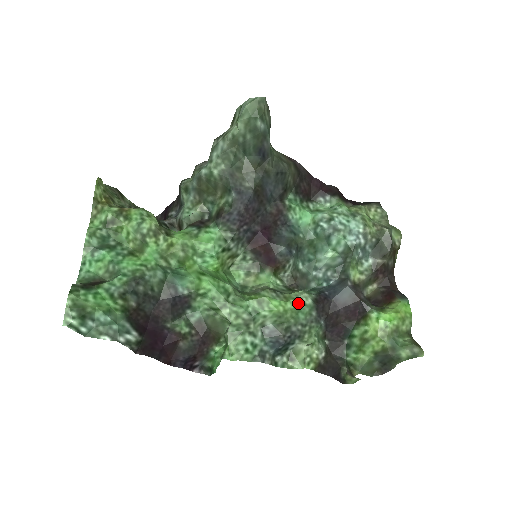
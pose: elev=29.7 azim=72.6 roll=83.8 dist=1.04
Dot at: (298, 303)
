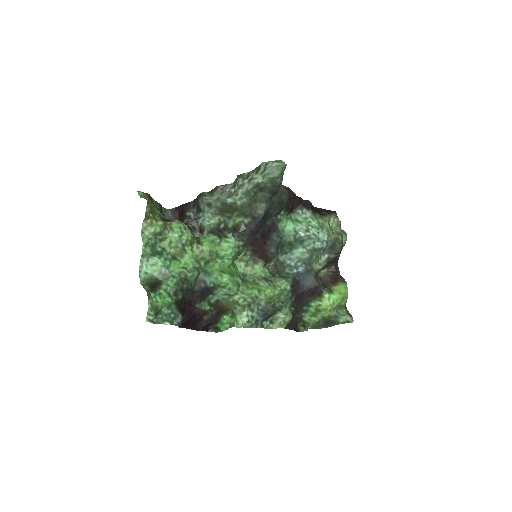
Dot at: (282, 290)
